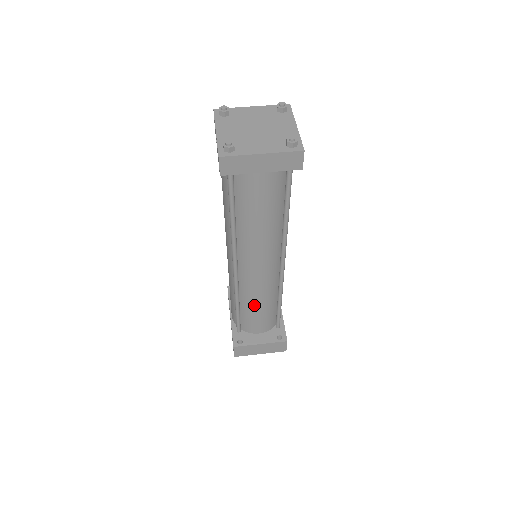
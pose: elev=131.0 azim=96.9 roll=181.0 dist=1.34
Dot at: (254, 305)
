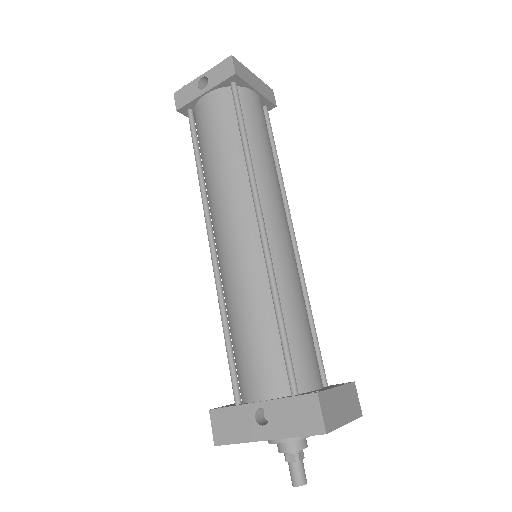
Dot at: (296, 305)
